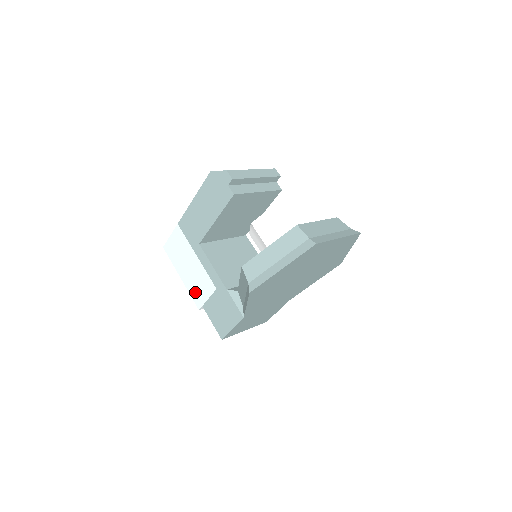
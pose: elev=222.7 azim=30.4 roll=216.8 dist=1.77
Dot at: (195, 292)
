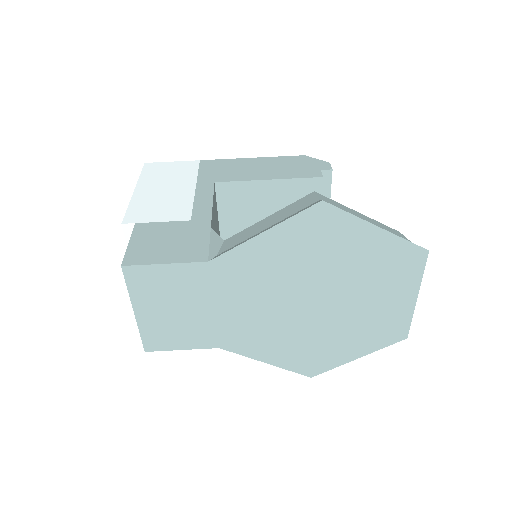
Dot at: (142, 208)
